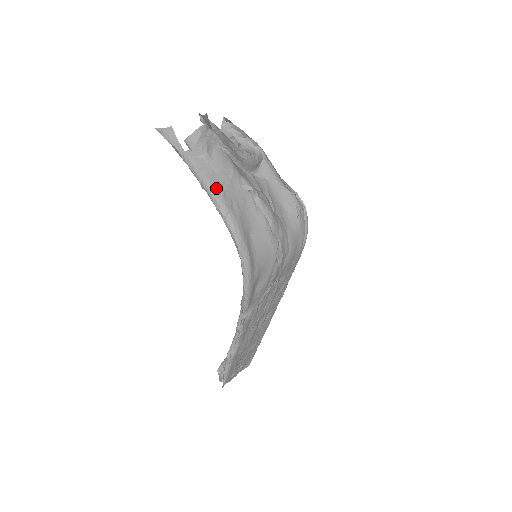
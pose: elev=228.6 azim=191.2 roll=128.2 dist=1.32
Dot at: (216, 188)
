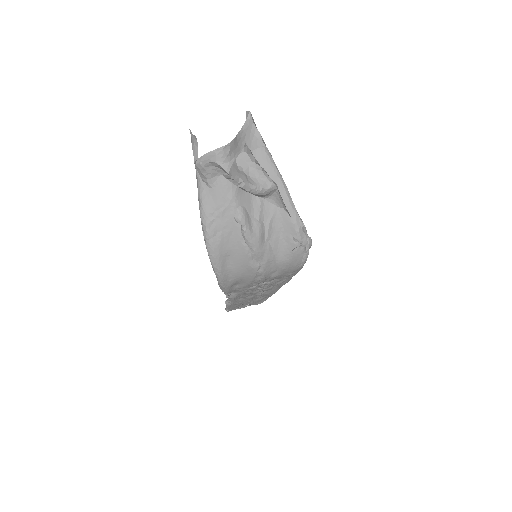
Dot at: (206, 214)
